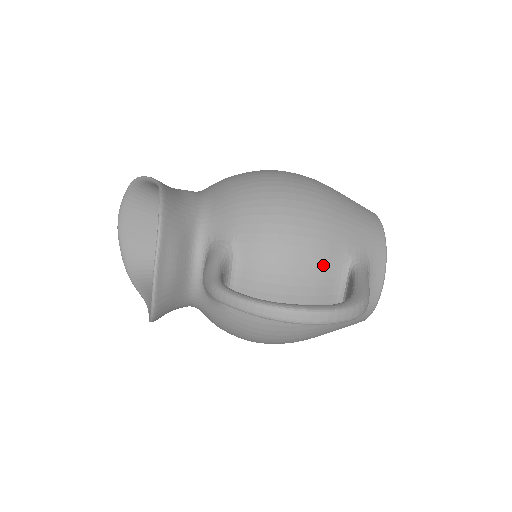
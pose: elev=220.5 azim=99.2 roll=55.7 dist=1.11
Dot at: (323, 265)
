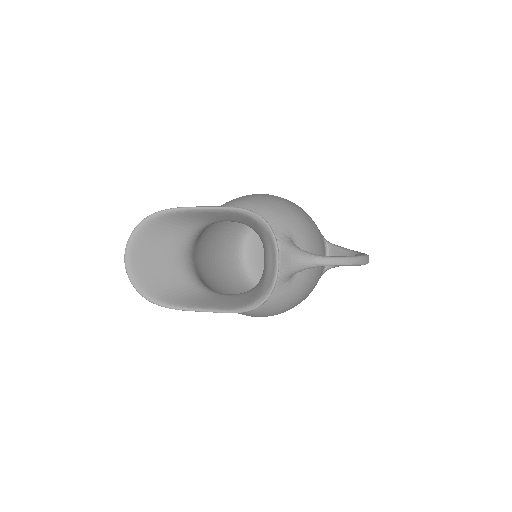
Dot at: (322, 243)
